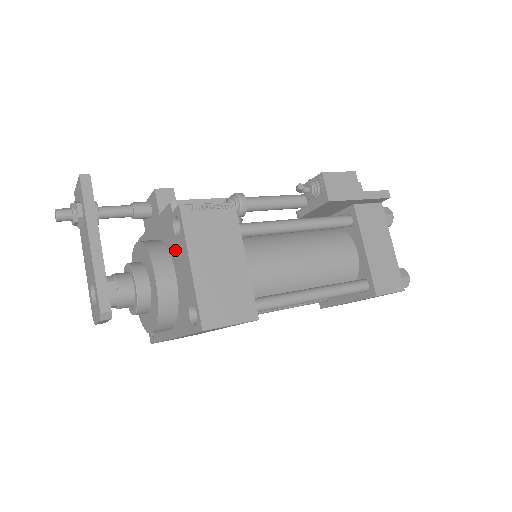
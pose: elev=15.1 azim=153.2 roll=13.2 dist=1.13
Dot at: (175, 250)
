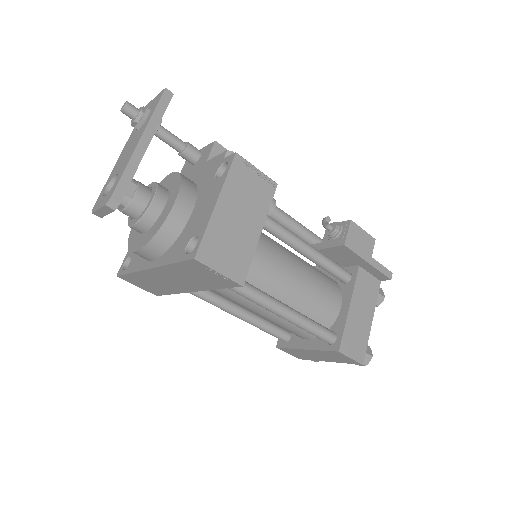
Dot at: (206, 189)
